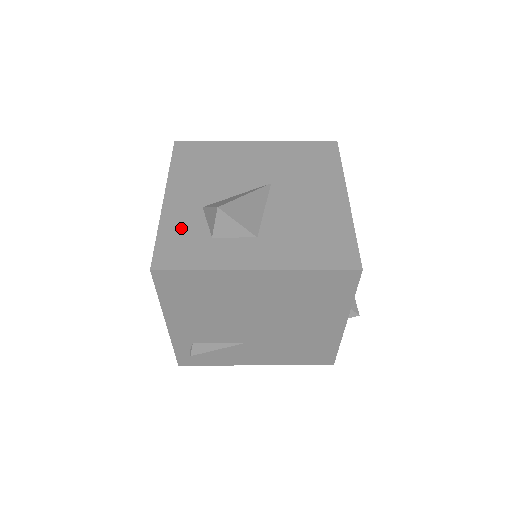
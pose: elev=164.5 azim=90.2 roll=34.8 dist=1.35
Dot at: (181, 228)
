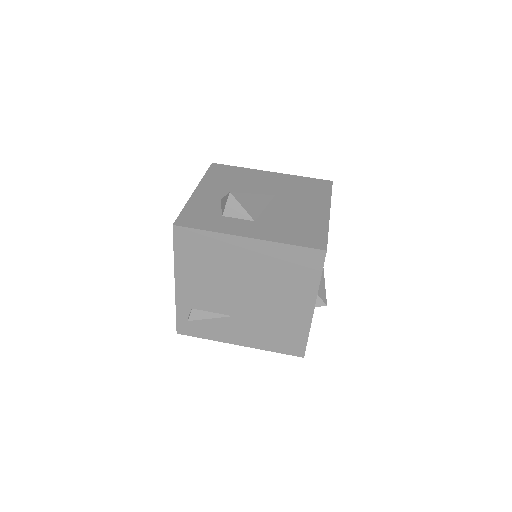
Dot at: (202, 207)
